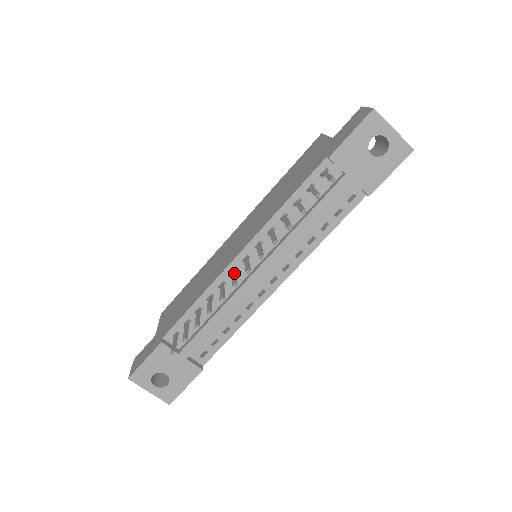
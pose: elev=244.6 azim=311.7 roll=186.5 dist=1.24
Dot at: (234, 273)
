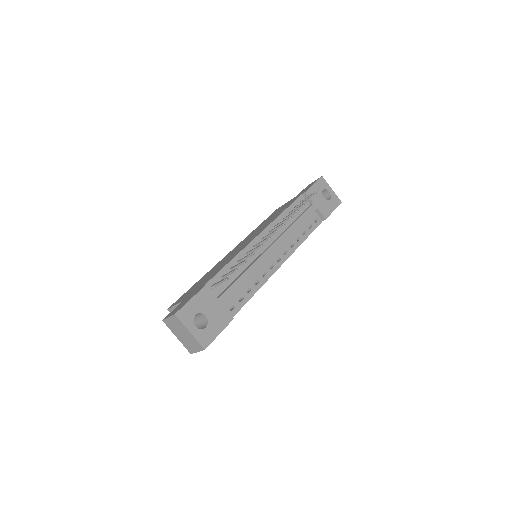
Dot at: (259, 242)
